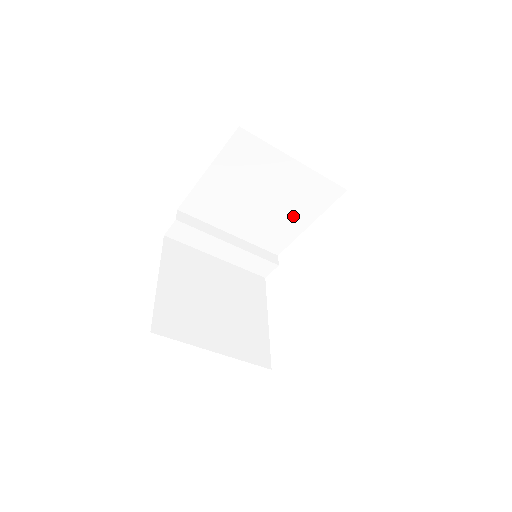
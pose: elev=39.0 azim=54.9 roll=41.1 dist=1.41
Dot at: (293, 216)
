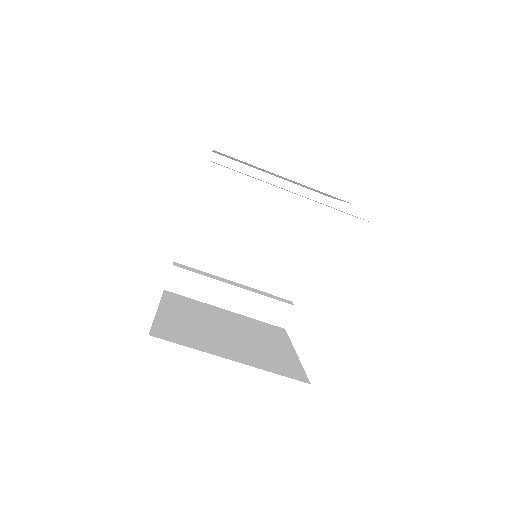
Dot at: (291, 243)
